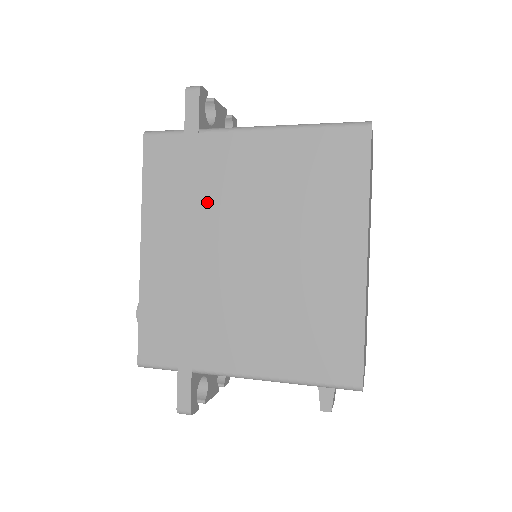
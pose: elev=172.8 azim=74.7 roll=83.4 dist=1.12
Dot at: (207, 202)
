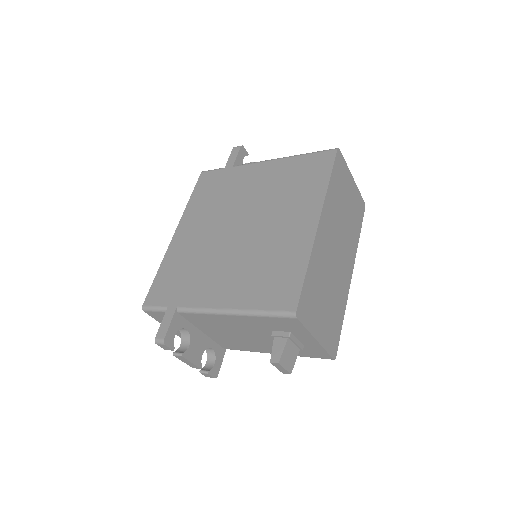
Dot at: (225, 202)
